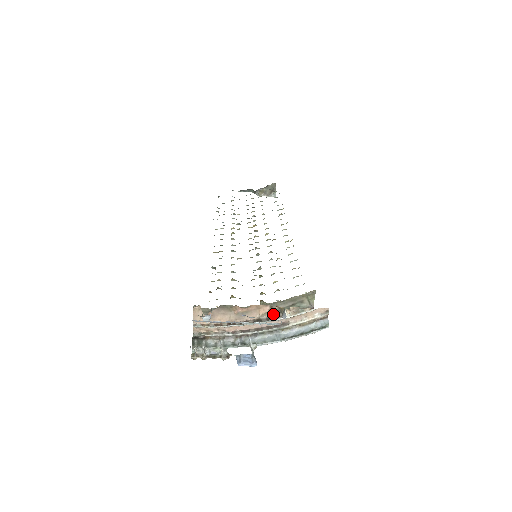
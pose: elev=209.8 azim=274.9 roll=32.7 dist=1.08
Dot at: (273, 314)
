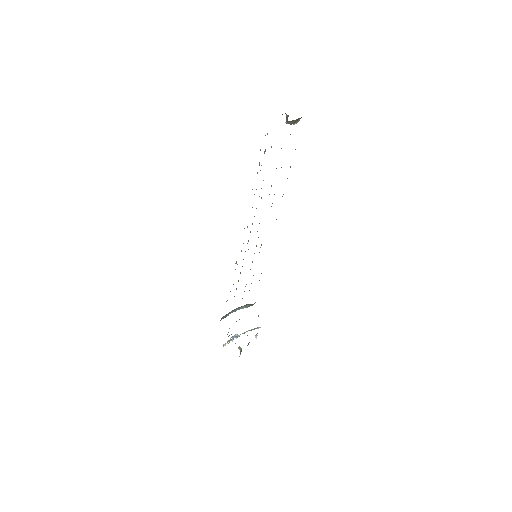
Dot at: occluded
